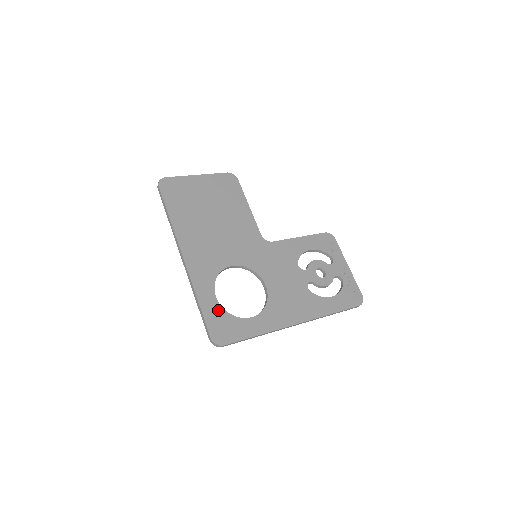
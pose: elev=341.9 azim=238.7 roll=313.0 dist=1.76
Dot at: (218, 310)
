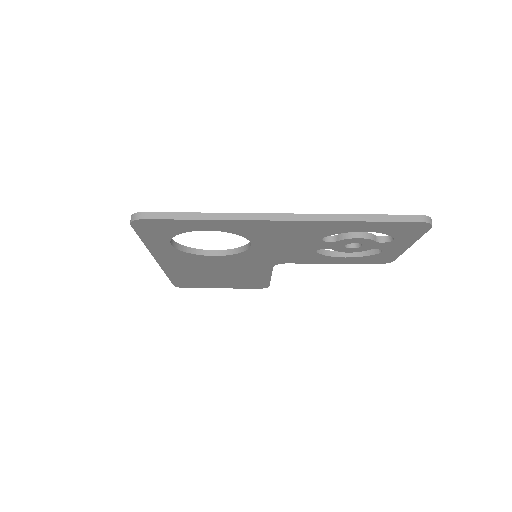
Dot at: occluded
